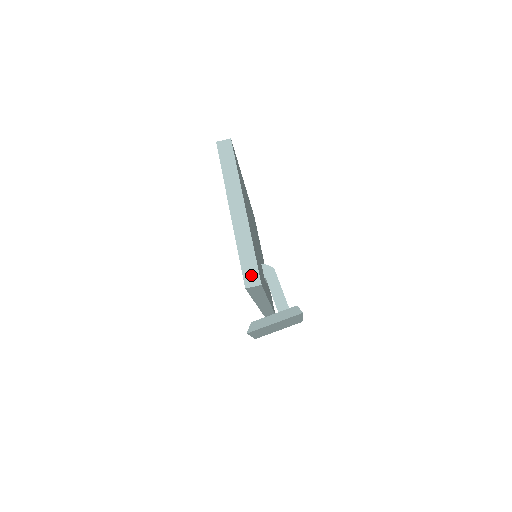
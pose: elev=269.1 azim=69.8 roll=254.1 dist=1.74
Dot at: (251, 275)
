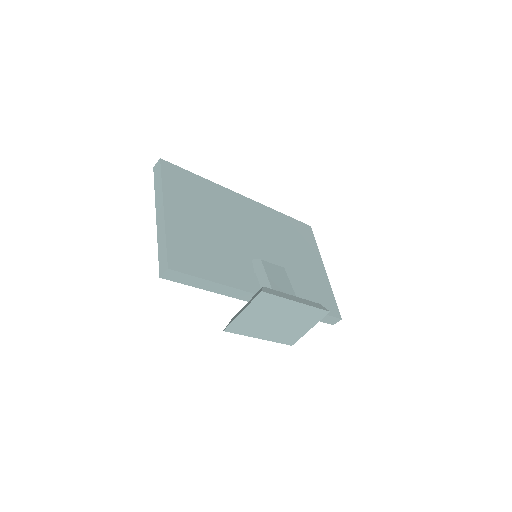
Dot at: (163, 263)
